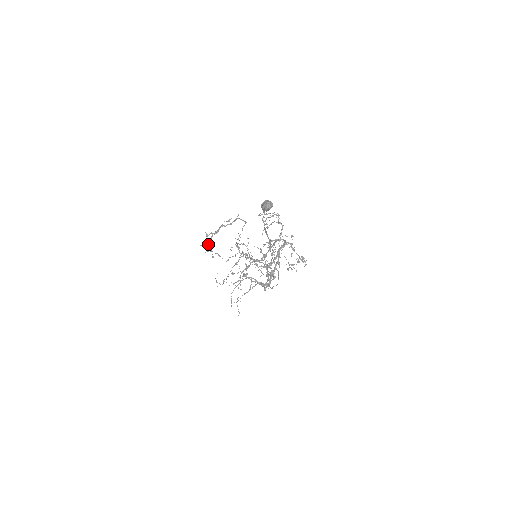
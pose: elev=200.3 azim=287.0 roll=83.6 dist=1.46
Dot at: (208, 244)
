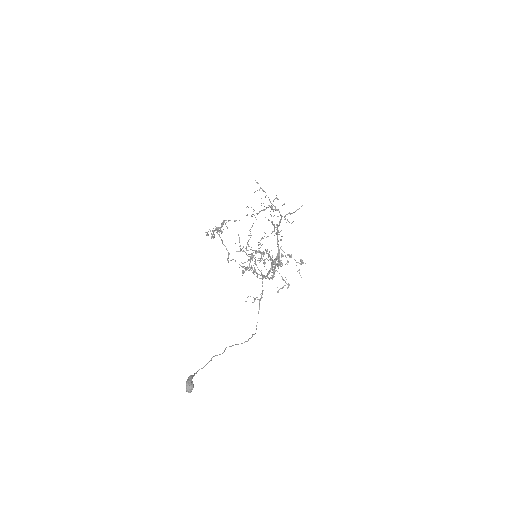
Dot at: (212, 237)
